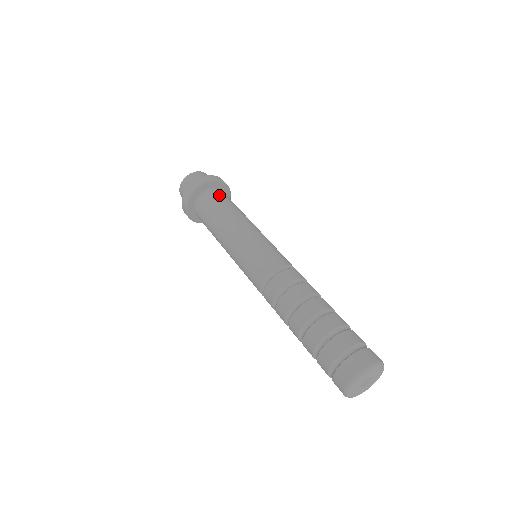
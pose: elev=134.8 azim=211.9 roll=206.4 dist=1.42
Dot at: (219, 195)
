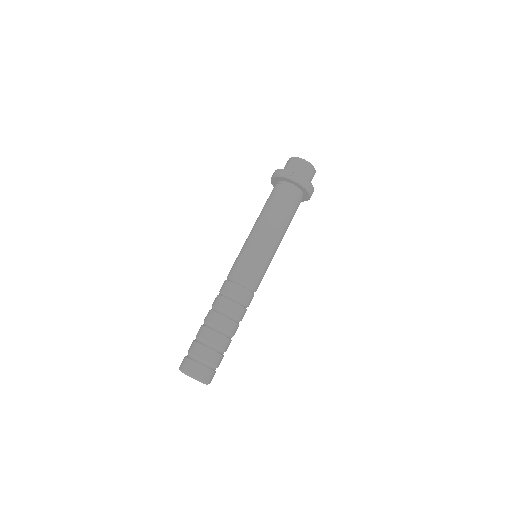
Dot at: (281, 192)
